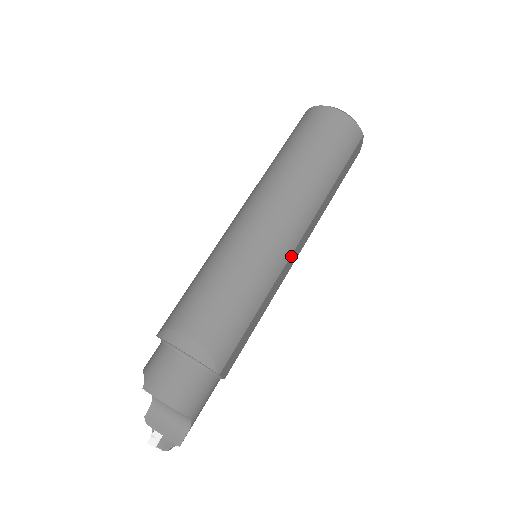
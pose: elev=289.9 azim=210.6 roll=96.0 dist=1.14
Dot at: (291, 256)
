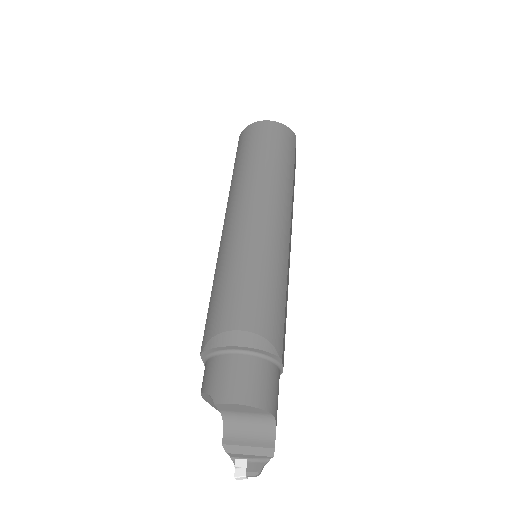
Dot at: (289, 240)
